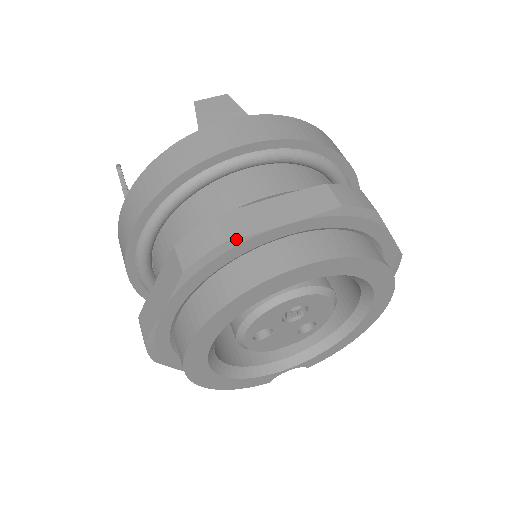
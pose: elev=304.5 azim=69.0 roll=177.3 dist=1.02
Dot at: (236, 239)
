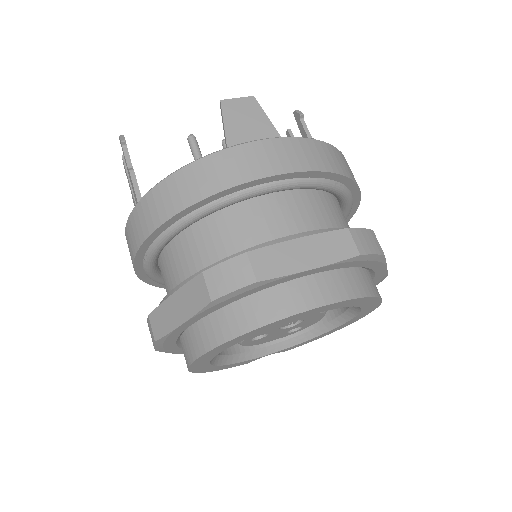
Dot at: (266, 280)
